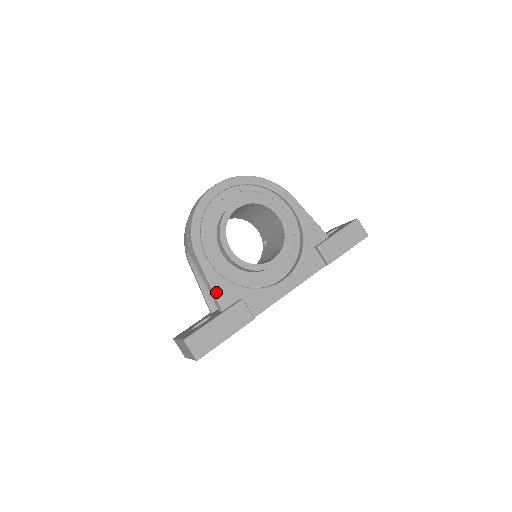
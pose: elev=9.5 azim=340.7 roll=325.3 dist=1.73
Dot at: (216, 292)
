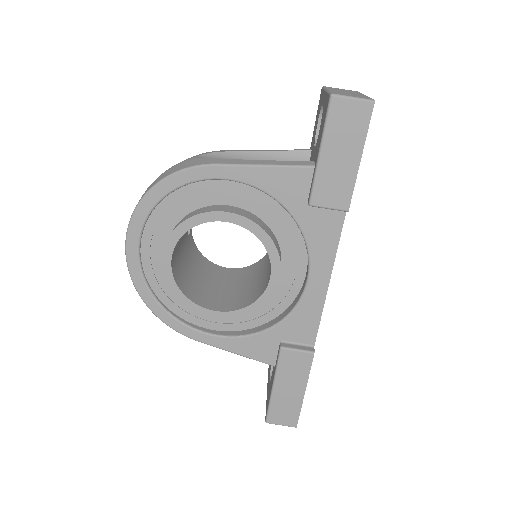
Dot at: (249, 356)
